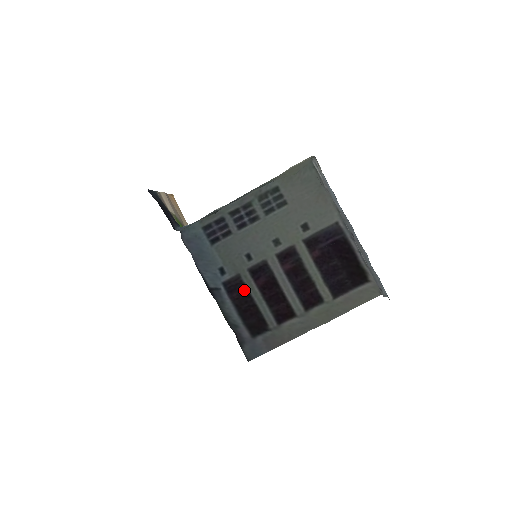
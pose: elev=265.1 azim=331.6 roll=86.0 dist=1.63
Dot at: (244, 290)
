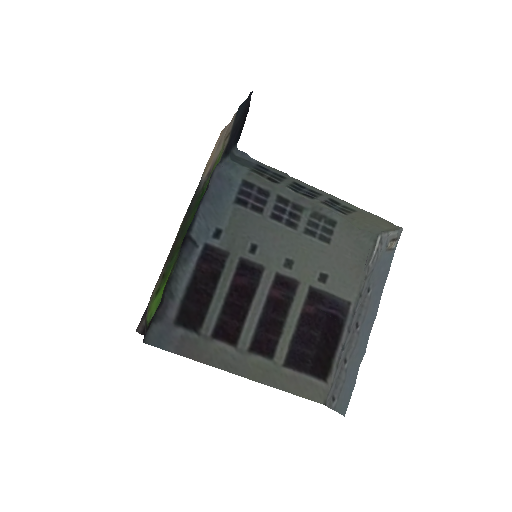
Dot at: (217, 272)
